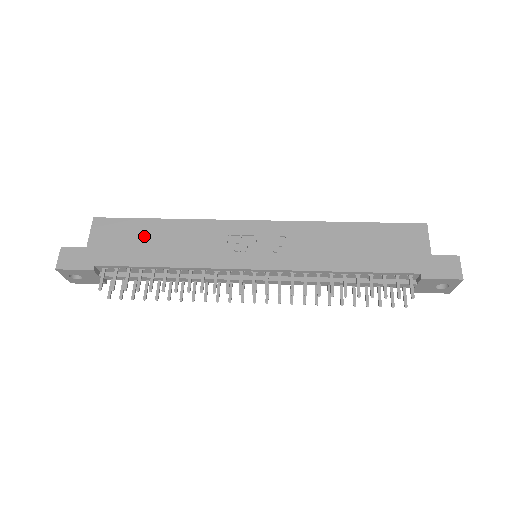
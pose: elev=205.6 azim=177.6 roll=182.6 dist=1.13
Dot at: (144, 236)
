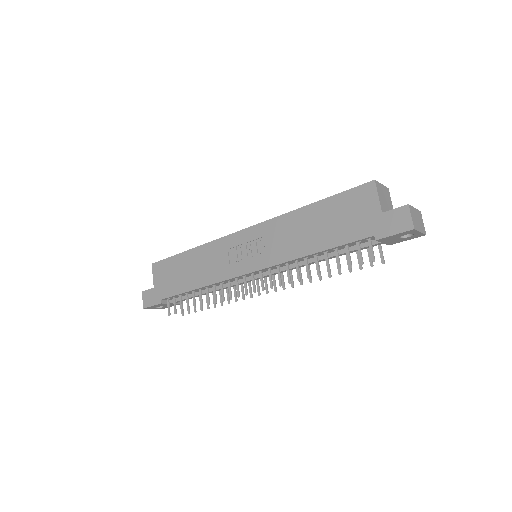
Dot at: (180, 268)
